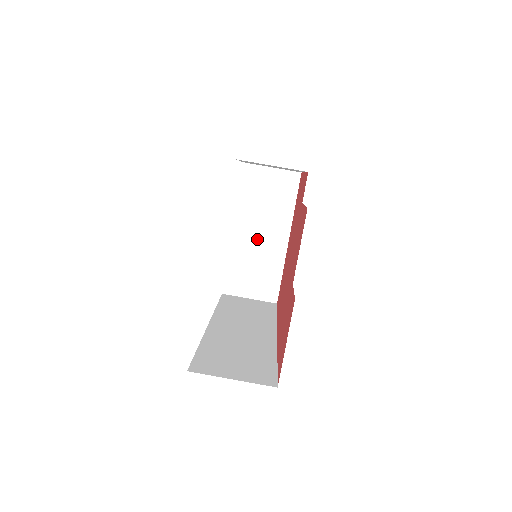
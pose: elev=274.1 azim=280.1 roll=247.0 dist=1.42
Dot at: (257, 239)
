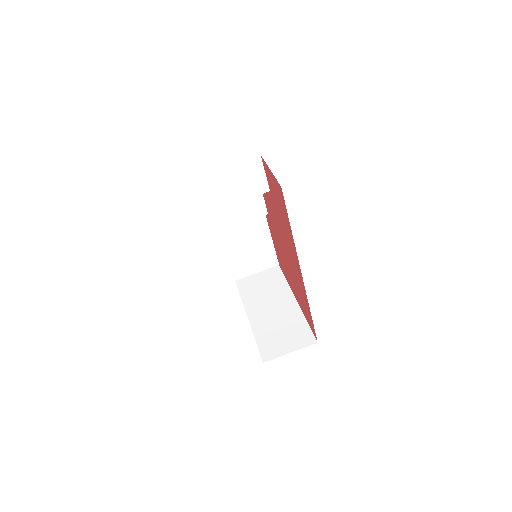
Dot at: (271, 312)
